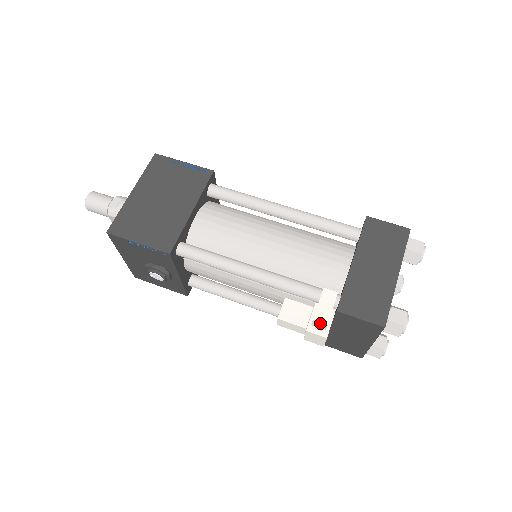
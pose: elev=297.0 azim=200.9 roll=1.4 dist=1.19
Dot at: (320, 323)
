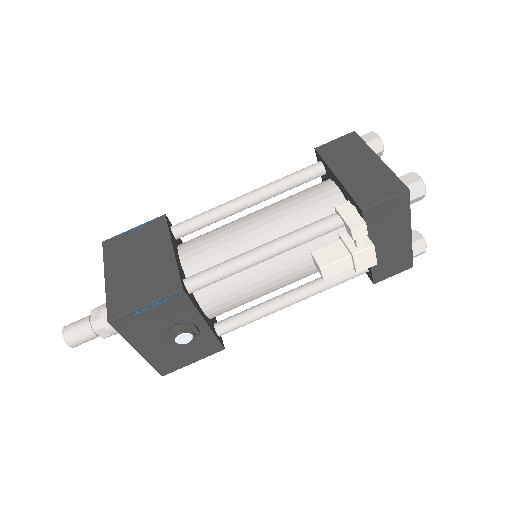
Dot at: (359, 228)
